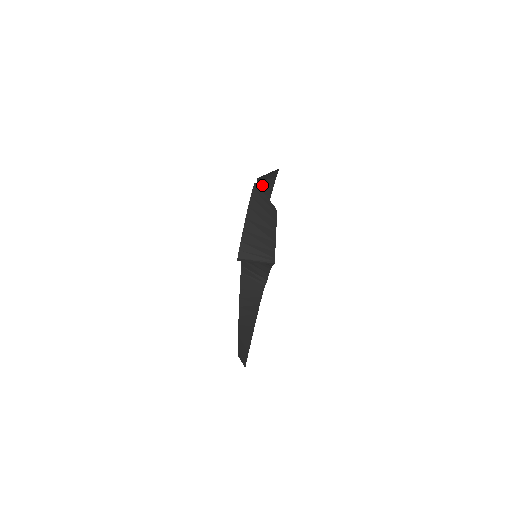
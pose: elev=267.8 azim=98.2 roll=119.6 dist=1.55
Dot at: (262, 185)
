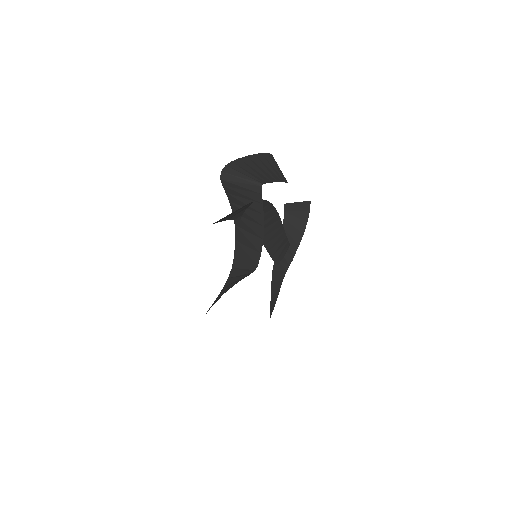
Dot at: (290, 222)
